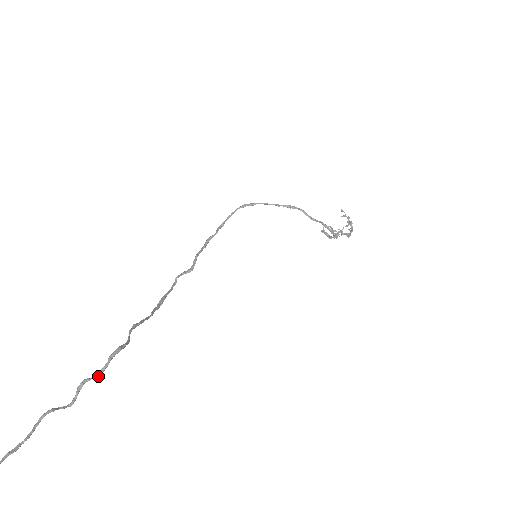
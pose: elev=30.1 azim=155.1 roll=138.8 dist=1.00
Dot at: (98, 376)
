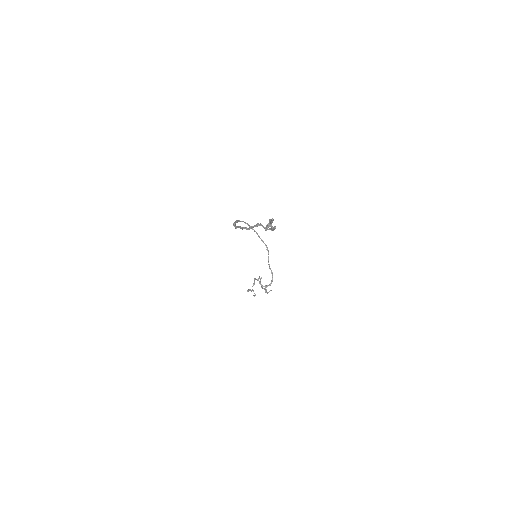
Dot at: (272, 230)
